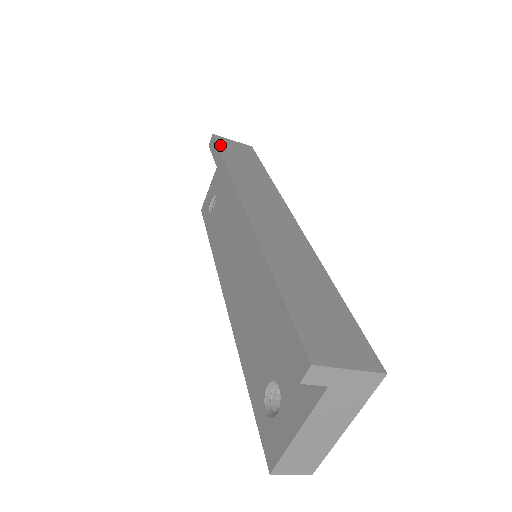
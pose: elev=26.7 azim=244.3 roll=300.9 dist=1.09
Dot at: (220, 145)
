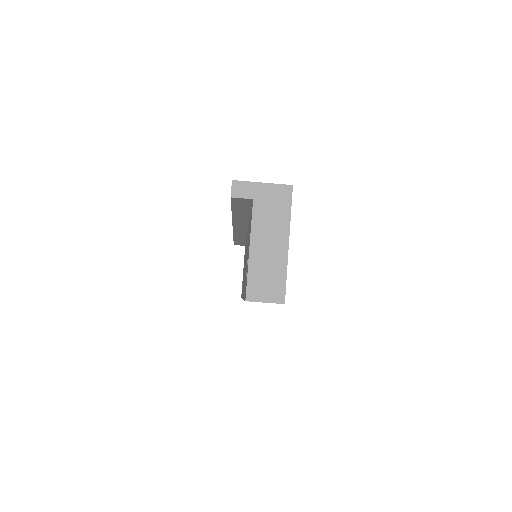
Dot at: occluded
